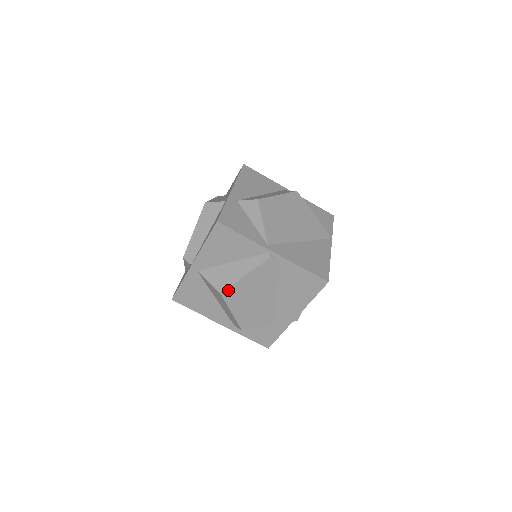
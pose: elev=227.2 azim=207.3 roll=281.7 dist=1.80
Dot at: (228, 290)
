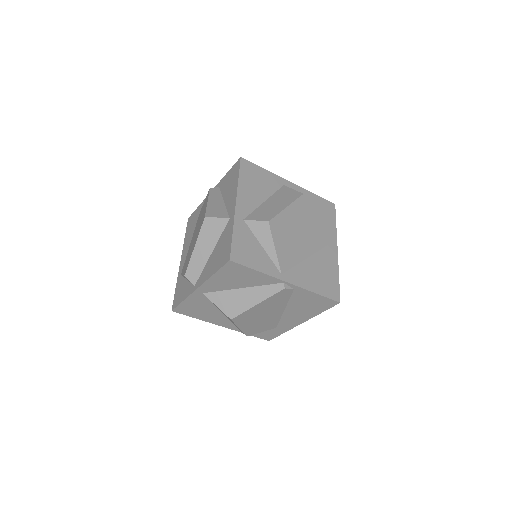
Dot at: (239, 316)
